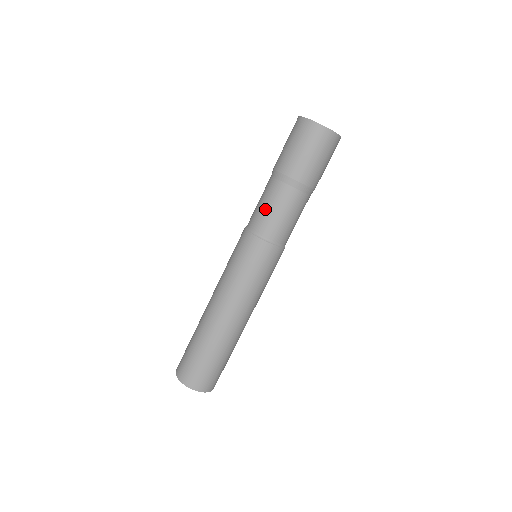
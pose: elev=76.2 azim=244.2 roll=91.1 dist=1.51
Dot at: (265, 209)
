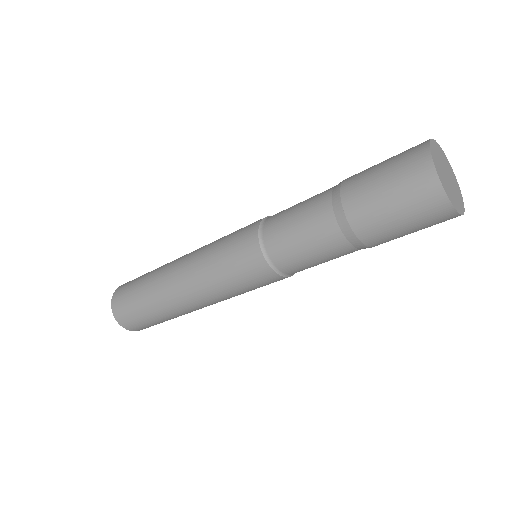
Dot at: (293, 230)
